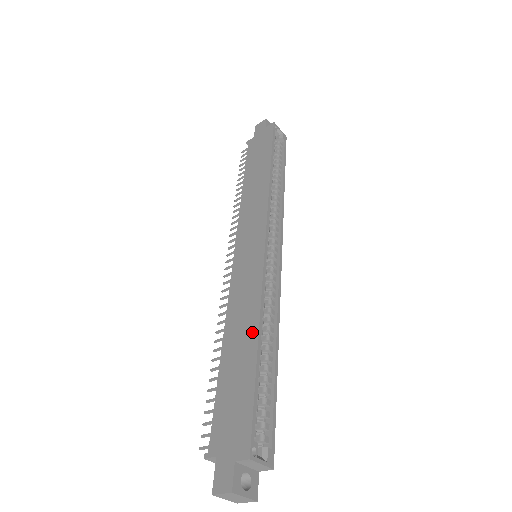
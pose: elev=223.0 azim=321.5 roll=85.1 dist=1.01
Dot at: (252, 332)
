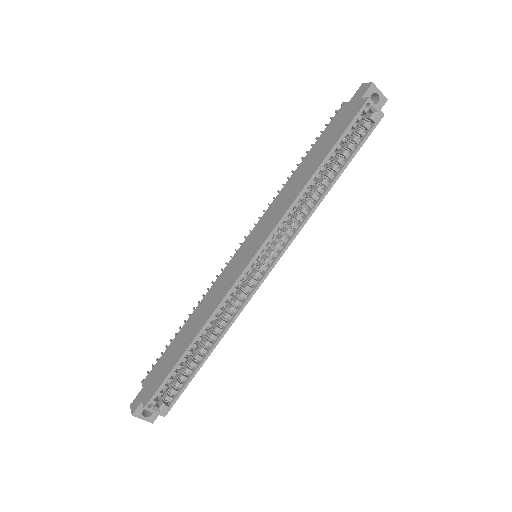
Dot at: (197, 330)
